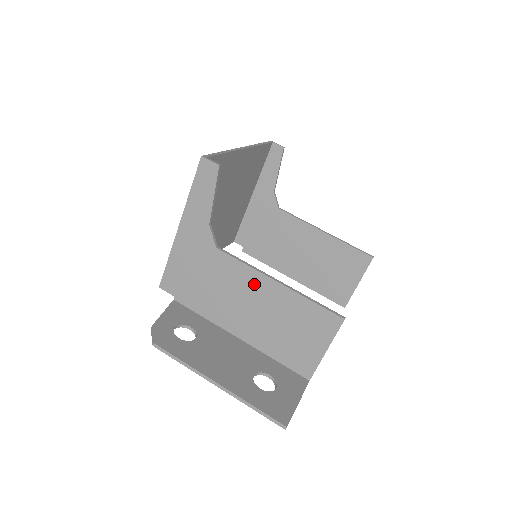
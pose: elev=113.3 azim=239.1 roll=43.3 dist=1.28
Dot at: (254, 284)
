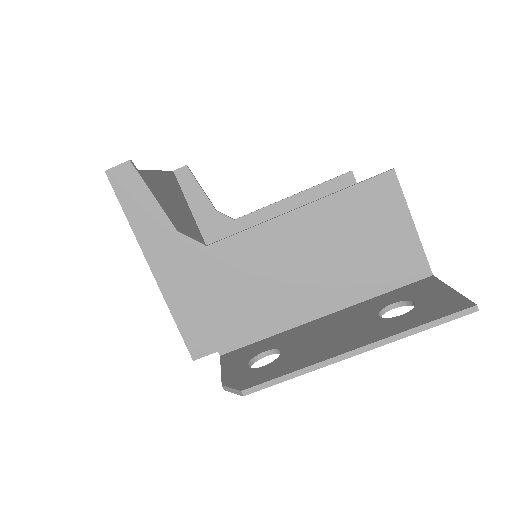
Dot at: (278, 239)
